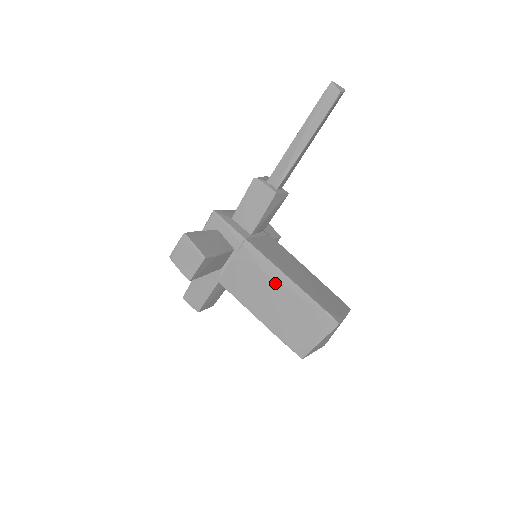
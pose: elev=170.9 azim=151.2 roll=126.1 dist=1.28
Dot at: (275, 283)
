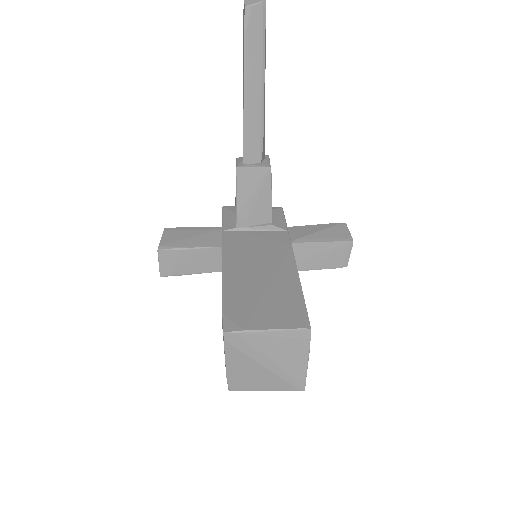
Dot at: occluded
